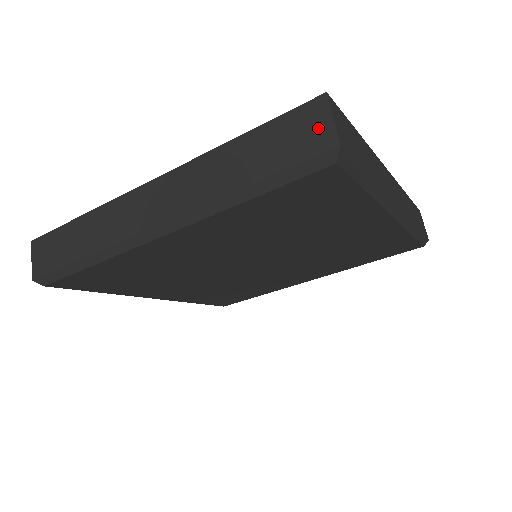
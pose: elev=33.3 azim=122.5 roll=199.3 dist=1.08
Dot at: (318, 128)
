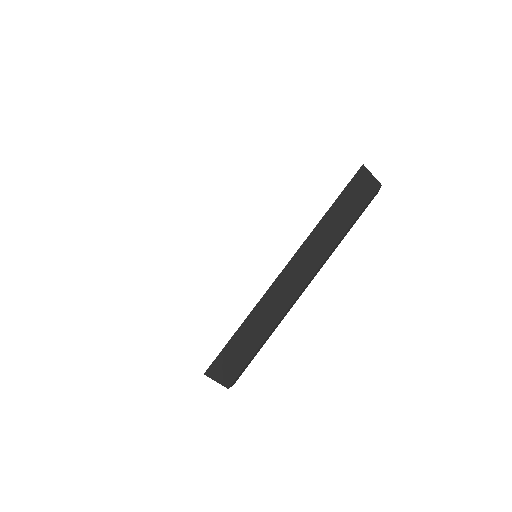
Dot at: occluded
